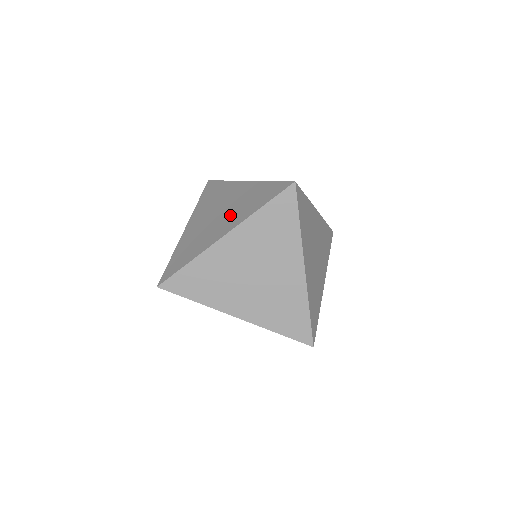
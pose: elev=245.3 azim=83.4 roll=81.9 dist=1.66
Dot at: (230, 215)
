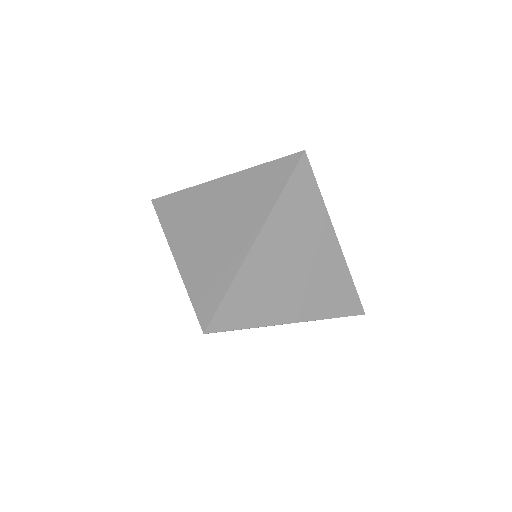
Dot at: occluded
